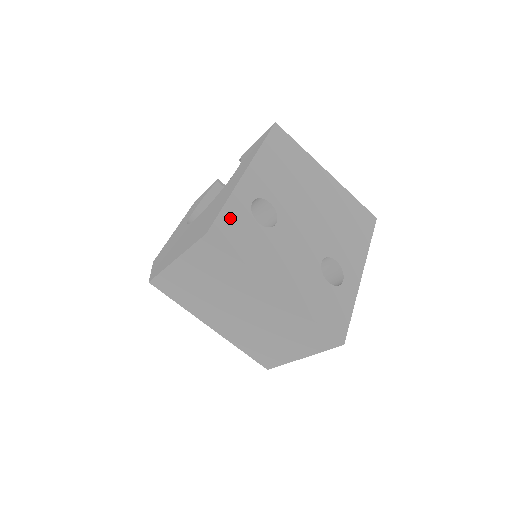
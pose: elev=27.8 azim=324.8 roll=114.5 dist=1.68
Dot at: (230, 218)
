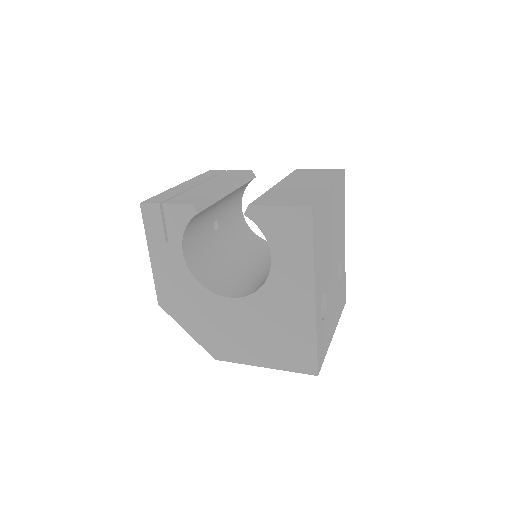
Dot at: (319, 346)
